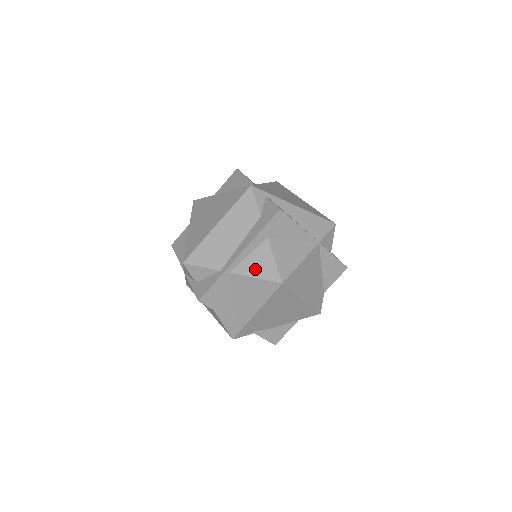
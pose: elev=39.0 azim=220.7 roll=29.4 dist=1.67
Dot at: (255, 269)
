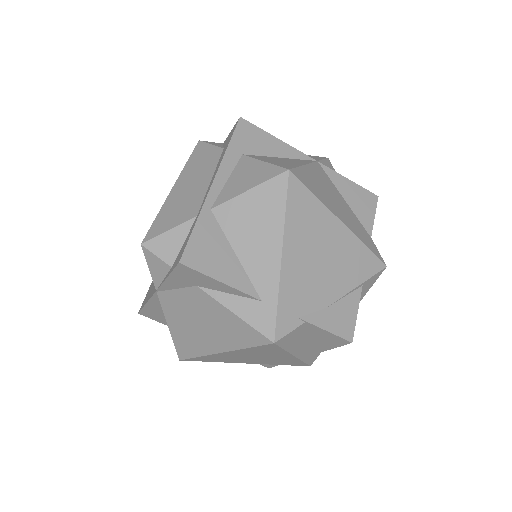
Dot at: (243, 184)
